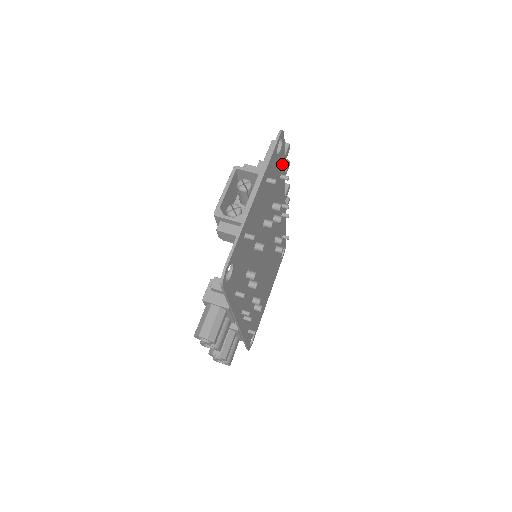
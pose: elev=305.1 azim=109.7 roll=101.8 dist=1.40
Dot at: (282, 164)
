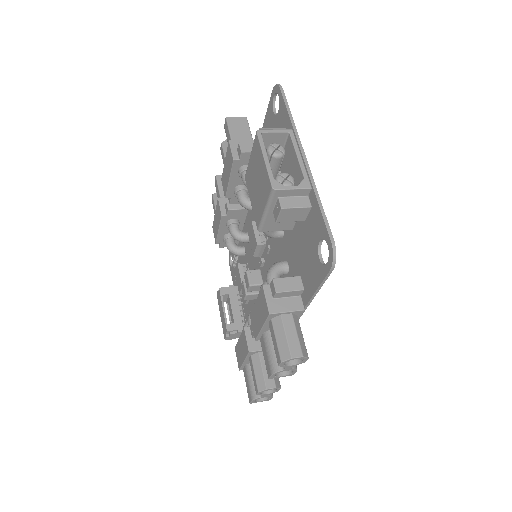
Dot at: occluded
